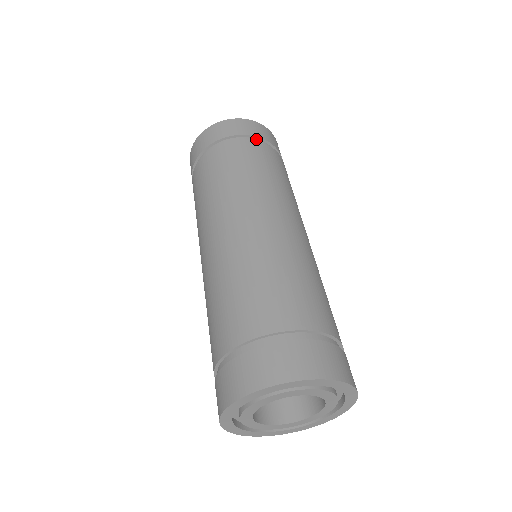
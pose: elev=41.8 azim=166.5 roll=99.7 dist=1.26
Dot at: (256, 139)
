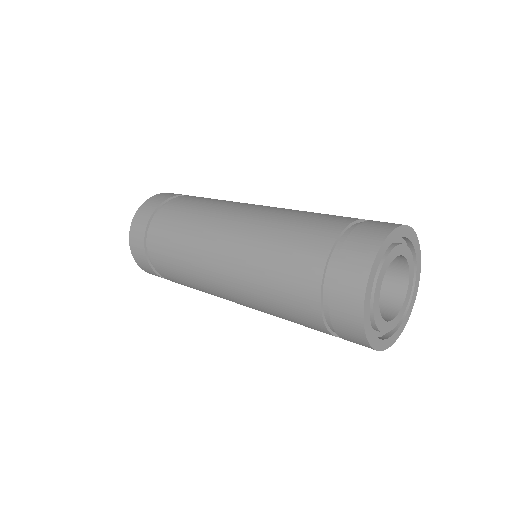
Dot at: occluded
